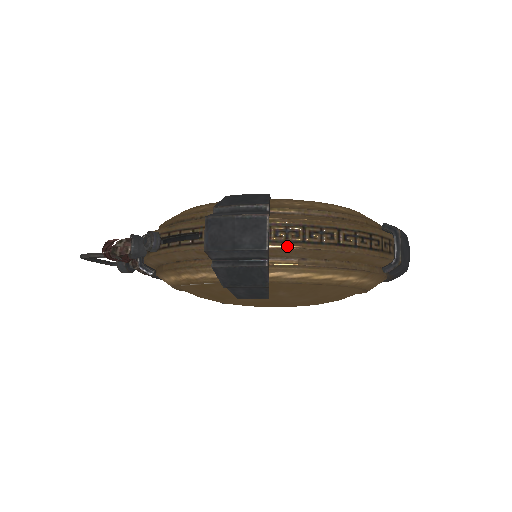
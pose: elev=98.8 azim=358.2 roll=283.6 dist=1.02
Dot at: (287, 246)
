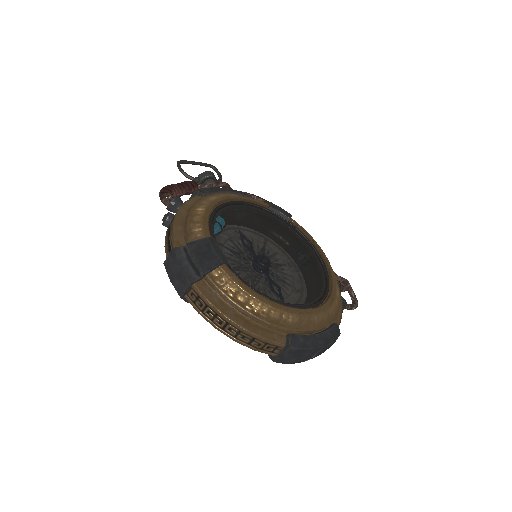
Dot at: (193, 305)
